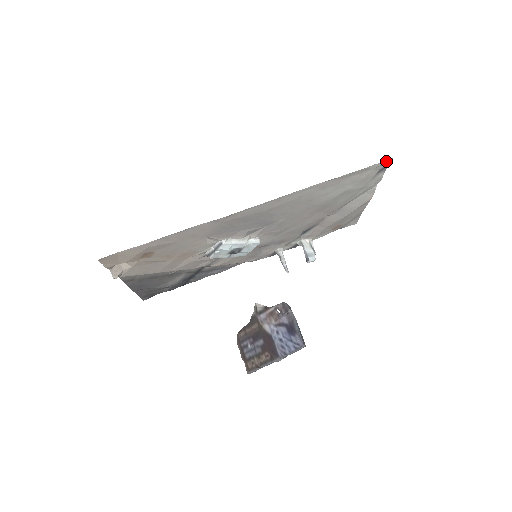
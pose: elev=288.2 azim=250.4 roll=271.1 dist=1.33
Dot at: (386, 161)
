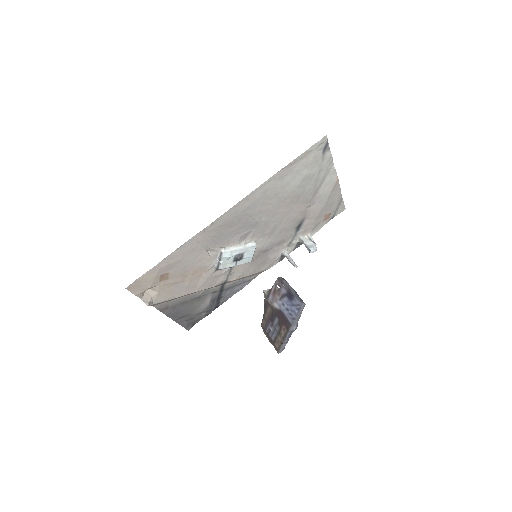
Dot at: (321, 139)
